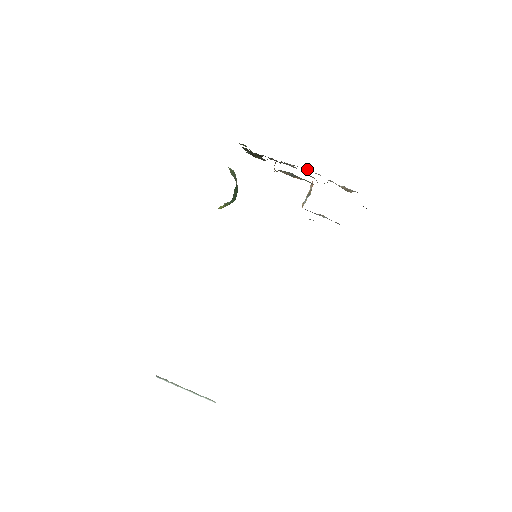
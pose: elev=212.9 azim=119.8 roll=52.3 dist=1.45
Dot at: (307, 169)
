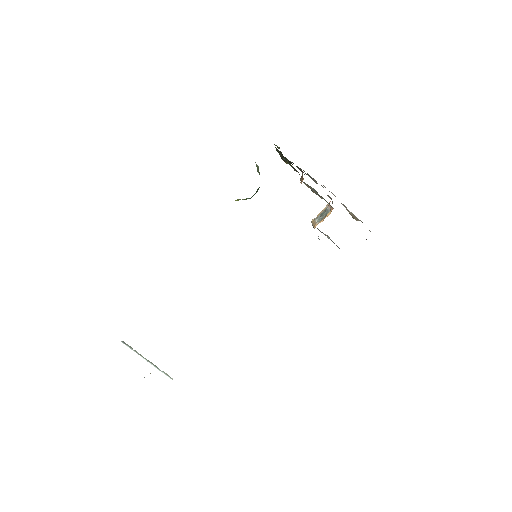
Dot at: occluded
